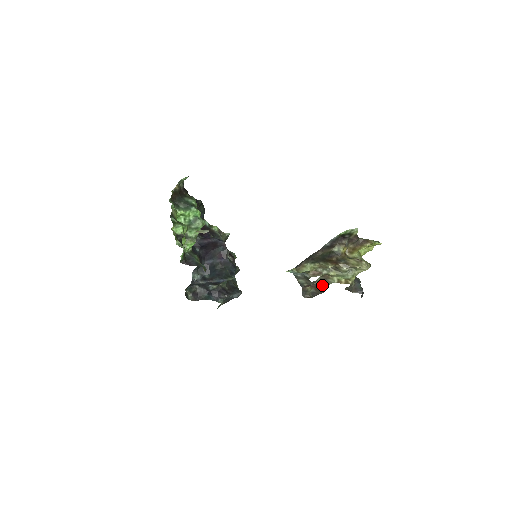
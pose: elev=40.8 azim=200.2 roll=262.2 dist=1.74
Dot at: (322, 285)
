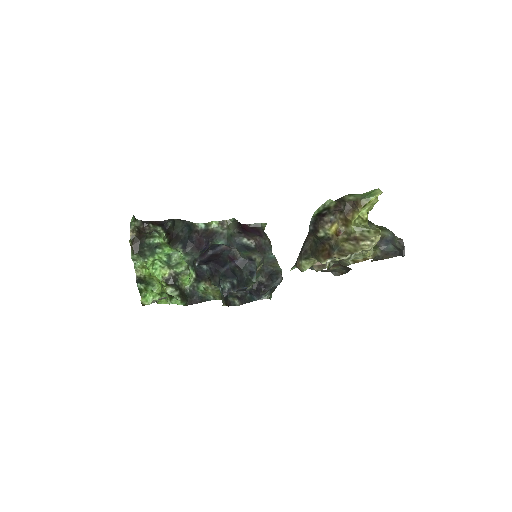
Dot at: occluded
